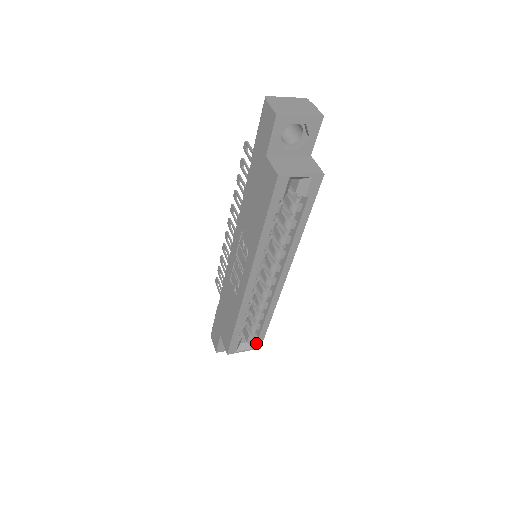
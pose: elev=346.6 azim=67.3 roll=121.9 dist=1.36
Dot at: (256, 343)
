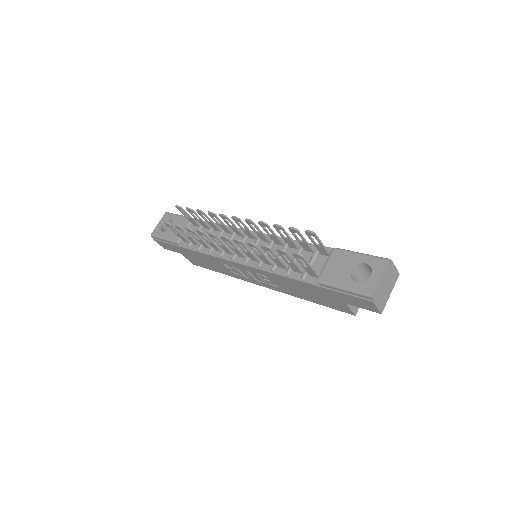
Dot at: occluded
